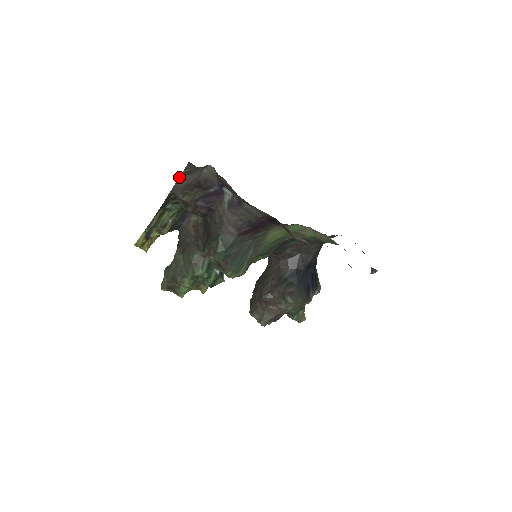
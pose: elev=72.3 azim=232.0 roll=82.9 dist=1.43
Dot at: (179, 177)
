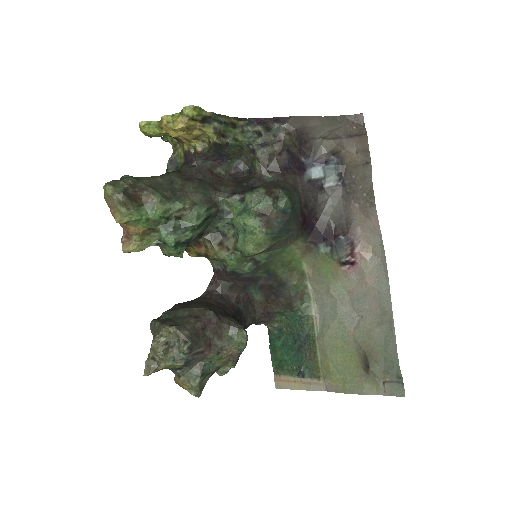
Dot at: occluded
